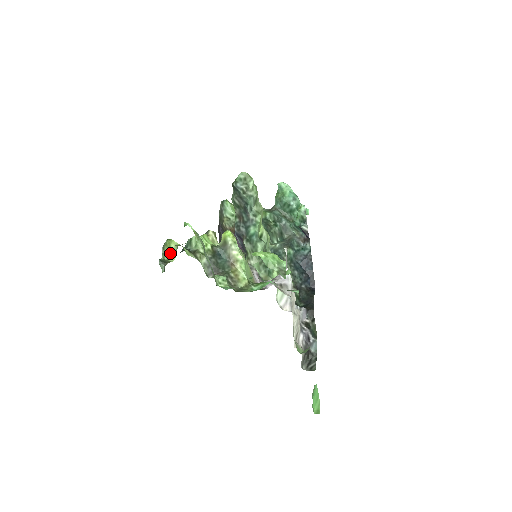
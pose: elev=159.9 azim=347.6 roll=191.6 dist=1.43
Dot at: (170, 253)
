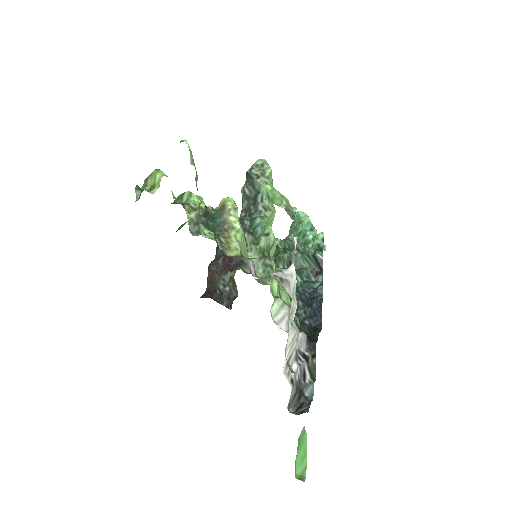
Dot at: (153, 185)
